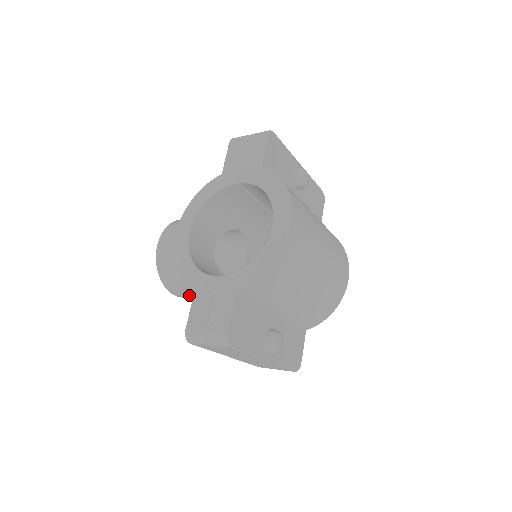
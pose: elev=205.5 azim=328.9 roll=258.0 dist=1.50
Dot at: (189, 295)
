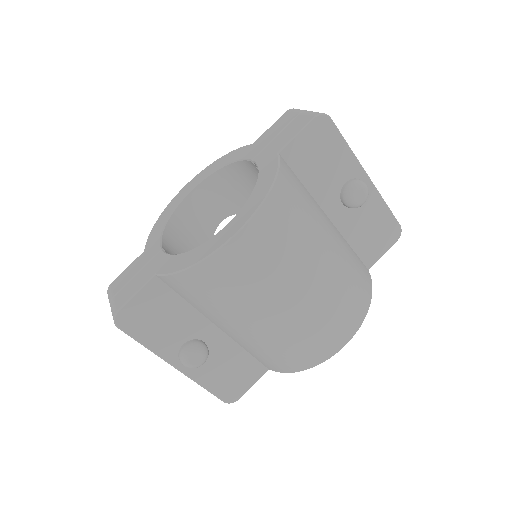
Dot at: occluded
